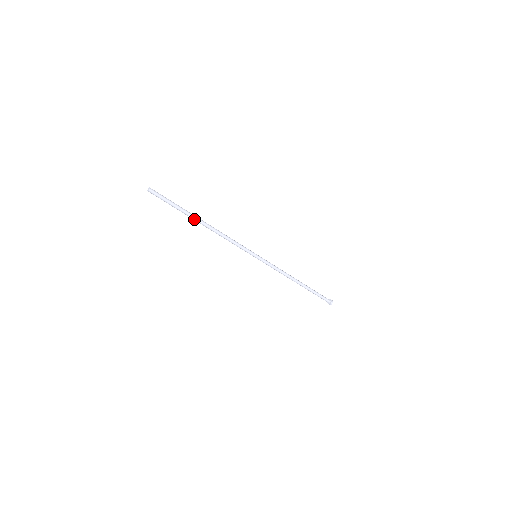
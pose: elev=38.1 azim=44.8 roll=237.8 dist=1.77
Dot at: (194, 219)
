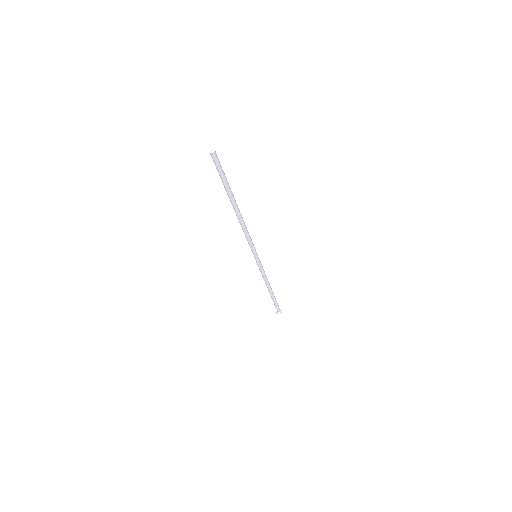
Dot at: (233, 202)
